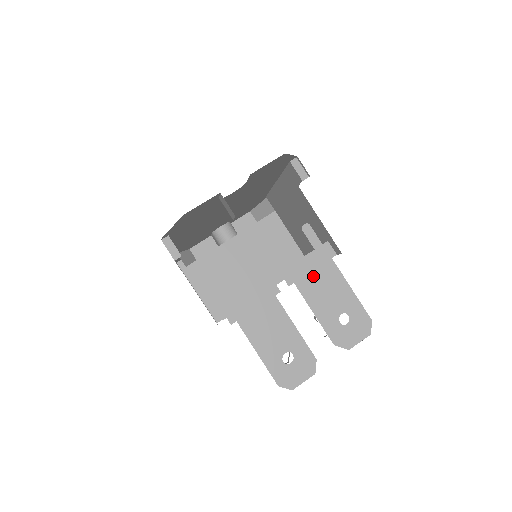
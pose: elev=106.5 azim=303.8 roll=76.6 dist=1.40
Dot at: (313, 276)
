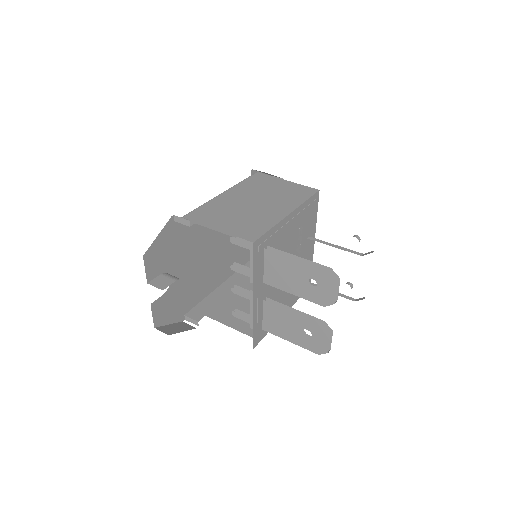
Dot at: (267, 270)
